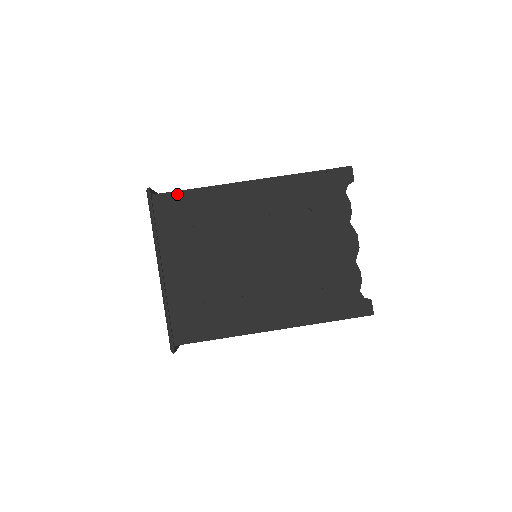
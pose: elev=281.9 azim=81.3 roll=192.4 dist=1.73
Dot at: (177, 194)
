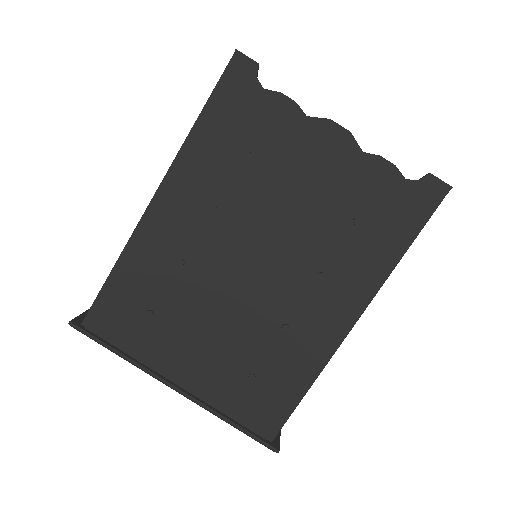
Dot at: (102, 297)
